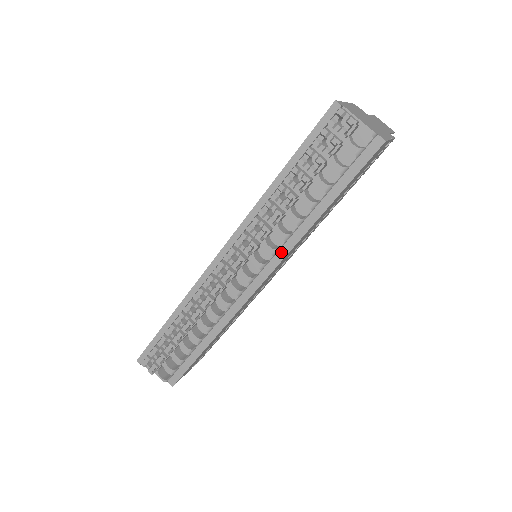
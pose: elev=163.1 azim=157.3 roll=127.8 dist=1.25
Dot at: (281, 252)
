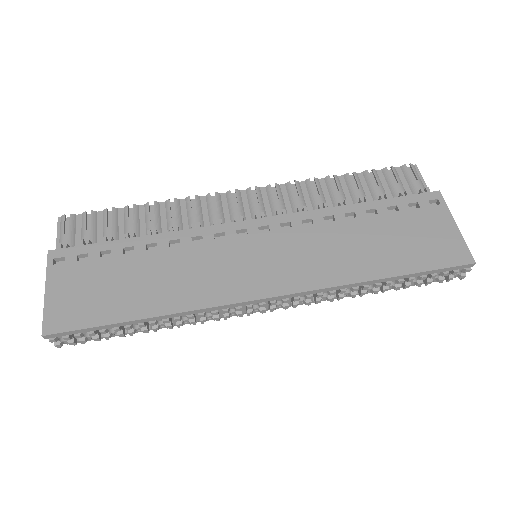
Dot at: occluded
